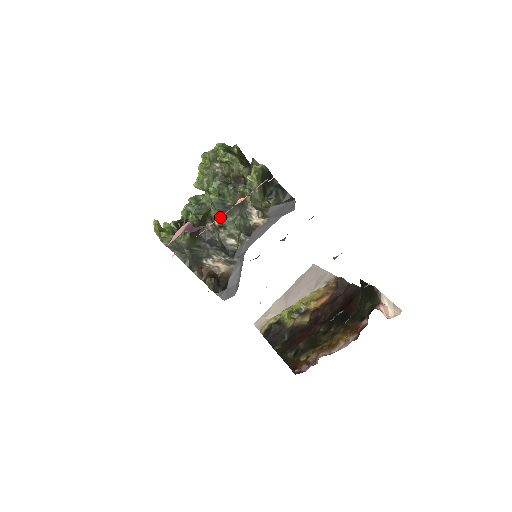
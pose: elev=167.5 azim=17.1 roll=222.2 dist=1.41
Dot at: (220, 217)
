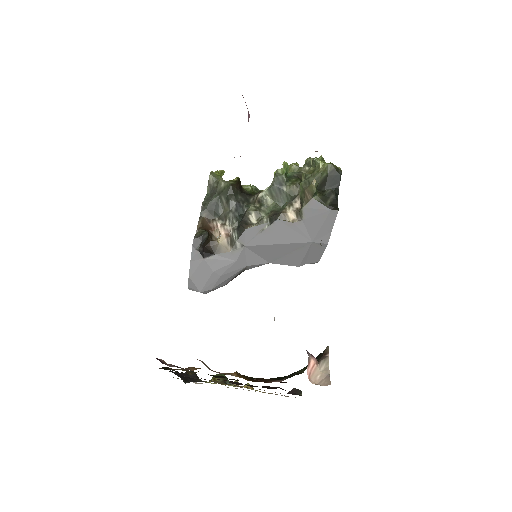
Dot at: (267, 195)
